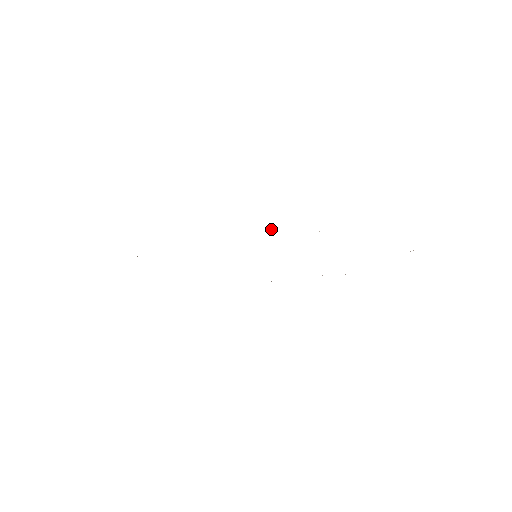
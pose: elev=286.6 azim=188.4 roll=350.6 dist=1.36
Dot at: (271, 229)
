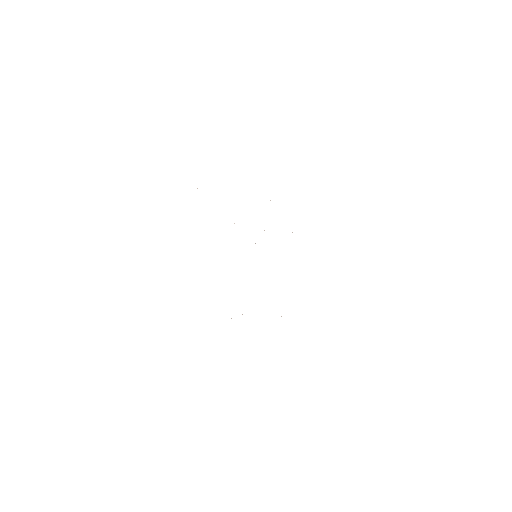
Dot at: occluded
